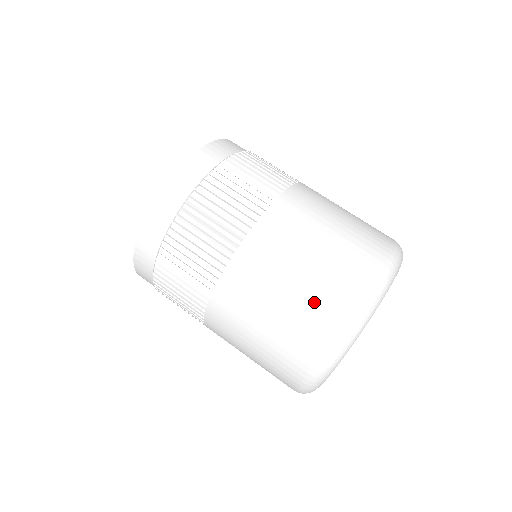
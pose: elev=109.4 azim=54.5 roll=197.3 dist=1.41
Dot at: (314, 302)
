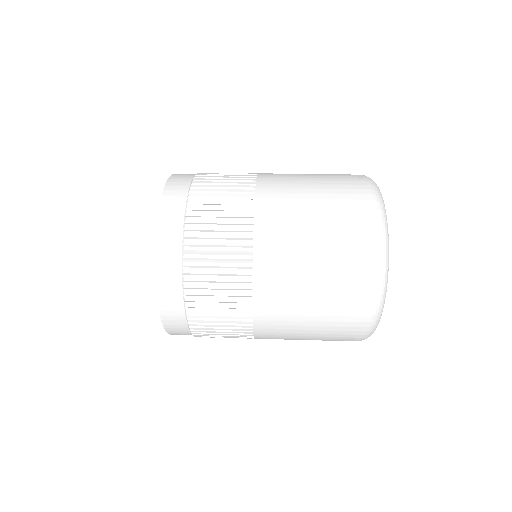
Dot at: (339, 202)
